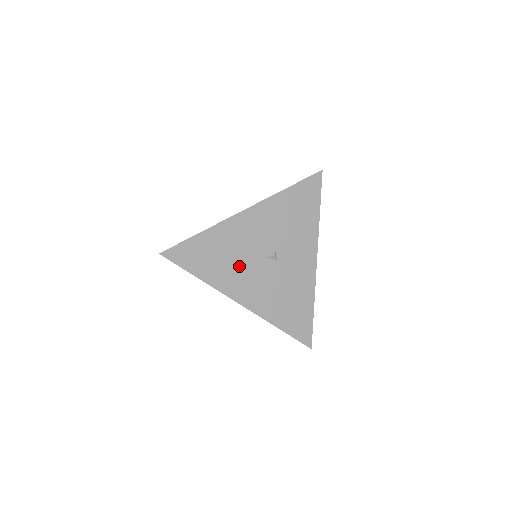
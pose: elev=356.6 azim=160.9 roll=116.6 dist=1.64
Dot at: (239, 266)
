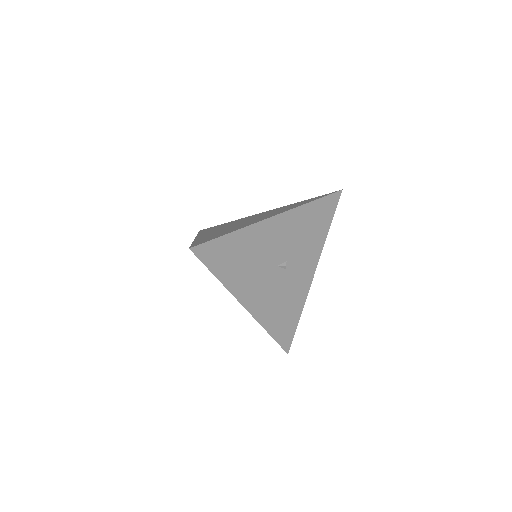
Dot at: (254, 271)
